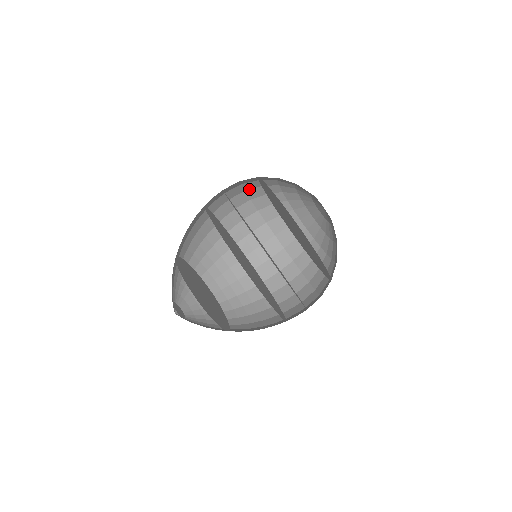
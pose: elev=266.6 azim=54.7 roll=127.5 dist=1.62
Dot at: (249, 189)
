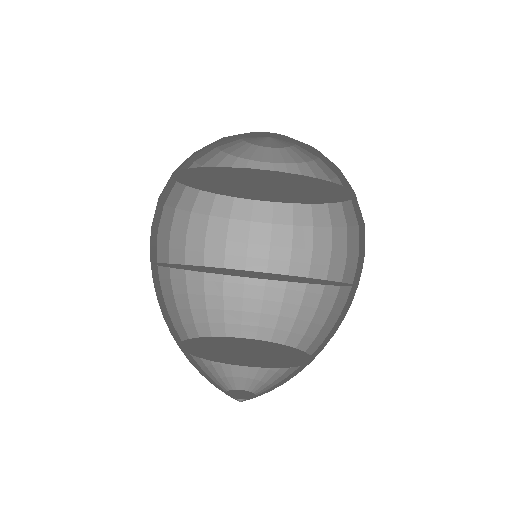
Dot at: (251, 216)
